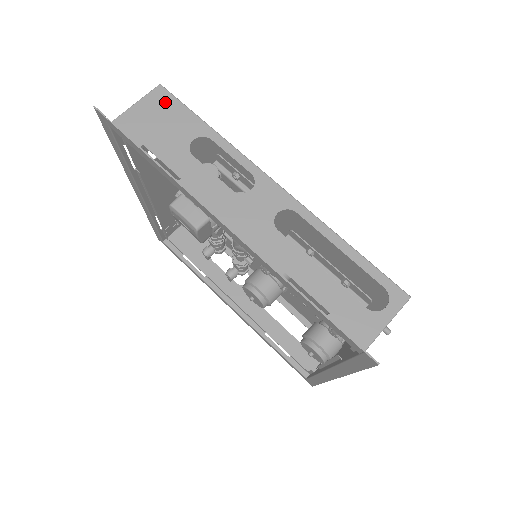
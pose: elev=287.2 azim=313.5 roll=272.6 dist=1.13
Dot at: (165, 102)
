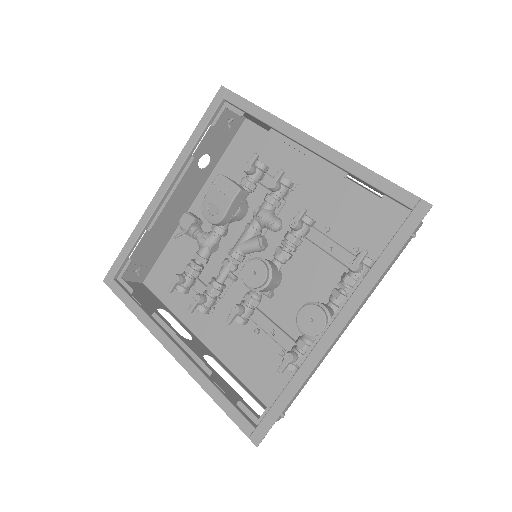
Dot at: (252, 120)
